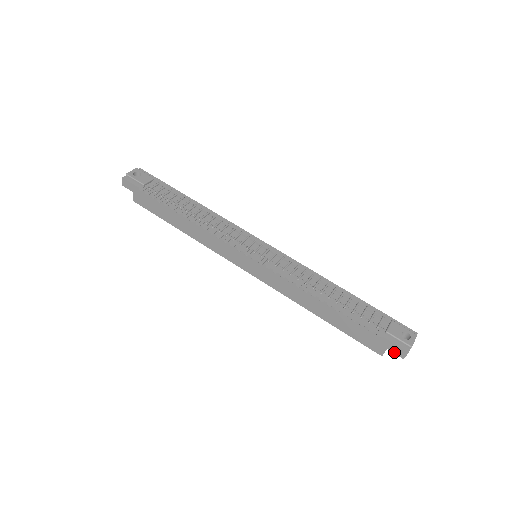
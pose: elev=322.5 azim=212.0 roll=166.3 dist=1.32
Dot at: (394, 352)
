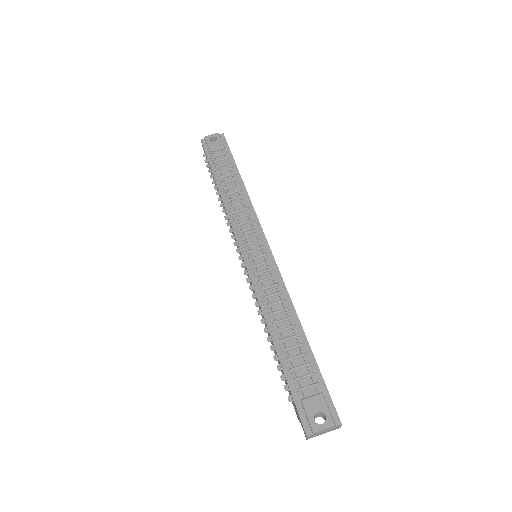
Dot at: (302, 426)
